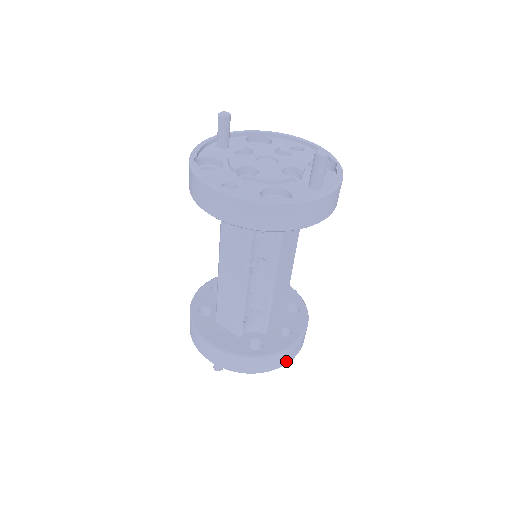
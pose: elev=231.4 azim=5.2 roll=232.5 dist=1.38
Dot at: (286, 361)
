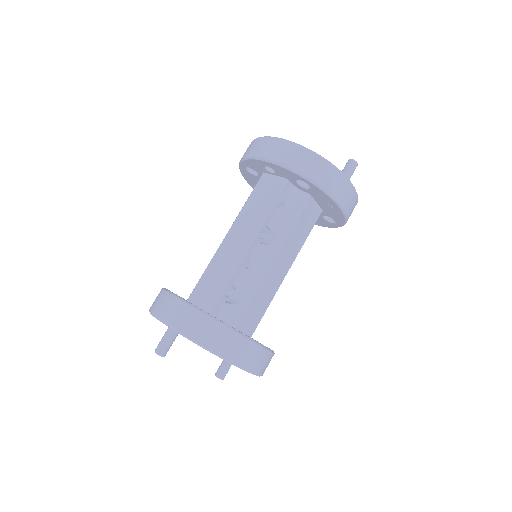
Dot at: (244, 362)
